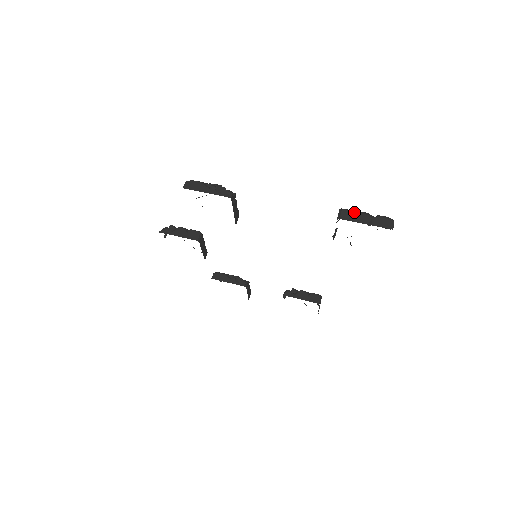
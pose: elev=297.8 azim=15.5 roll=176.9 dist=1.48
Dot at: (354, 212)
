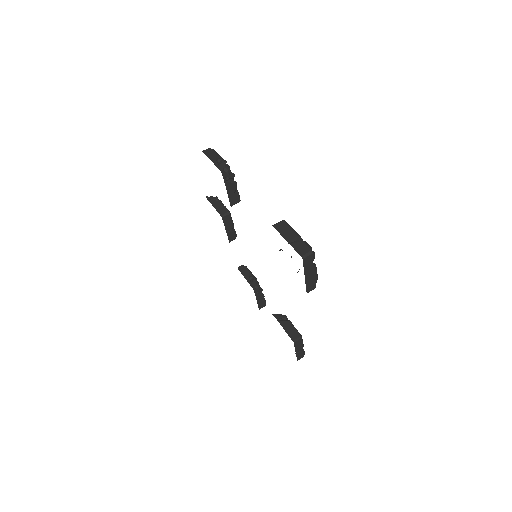
Dot at: (289, 227)
